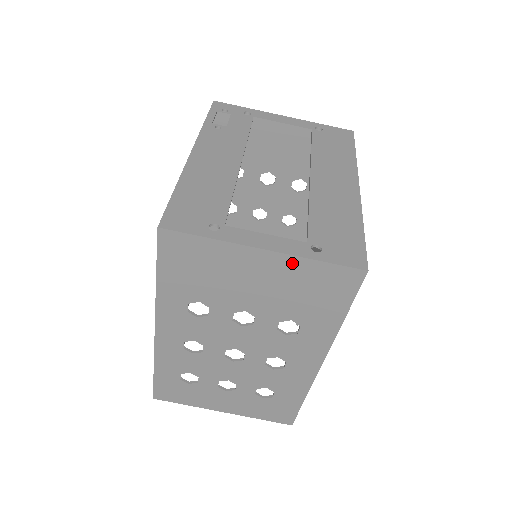
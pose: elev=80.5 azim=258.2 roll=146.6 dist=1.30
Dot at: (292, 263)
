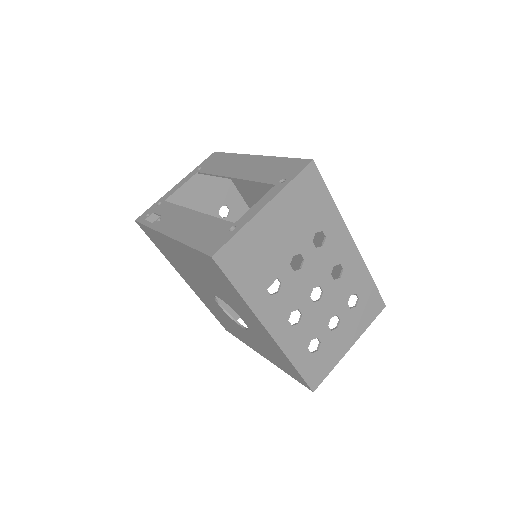
Dot at: (283, 198)
